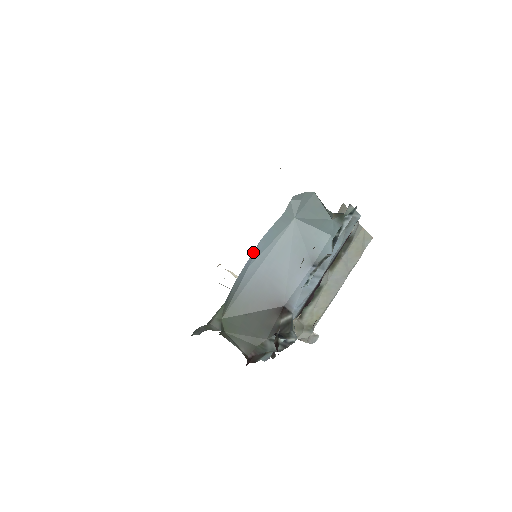
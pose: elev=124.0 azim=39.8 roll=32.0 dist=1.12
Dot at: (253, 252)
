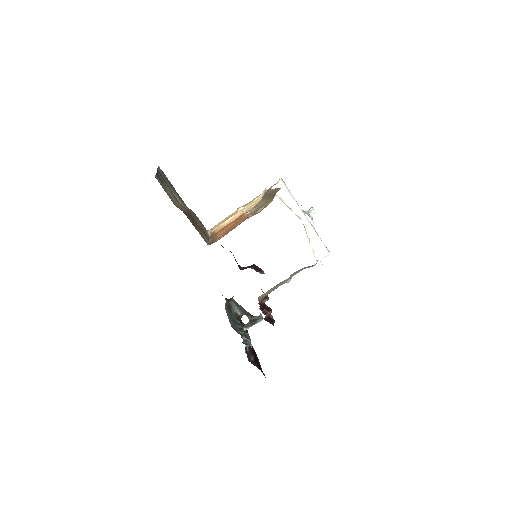
Dot at: occluded
